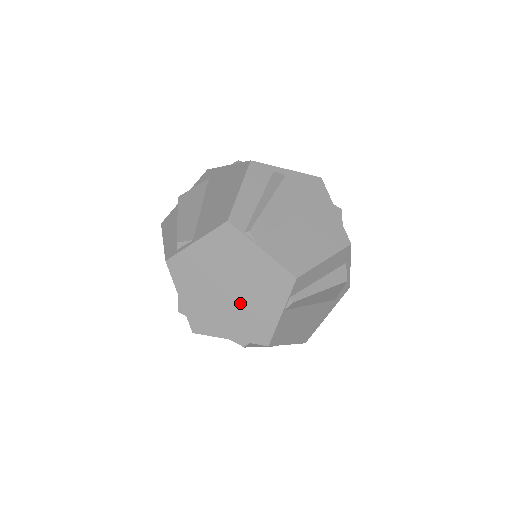
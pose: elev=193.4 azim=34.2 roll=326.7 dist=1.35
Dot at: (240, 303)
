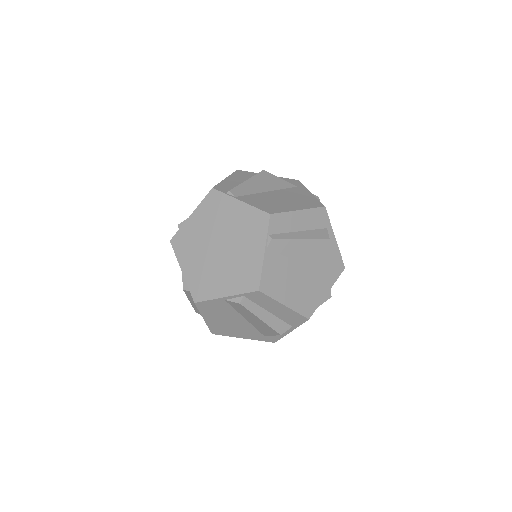
Dot at: (230, 256)
